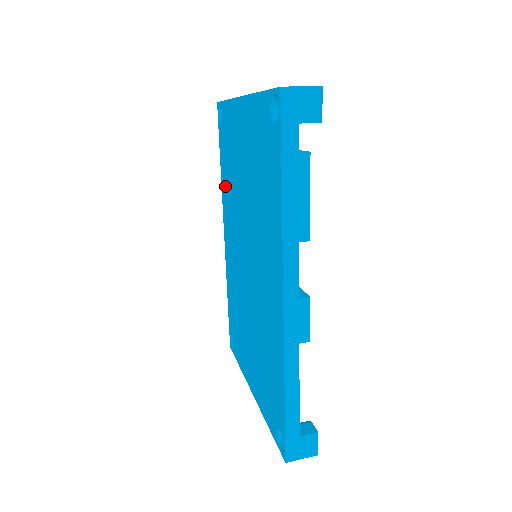
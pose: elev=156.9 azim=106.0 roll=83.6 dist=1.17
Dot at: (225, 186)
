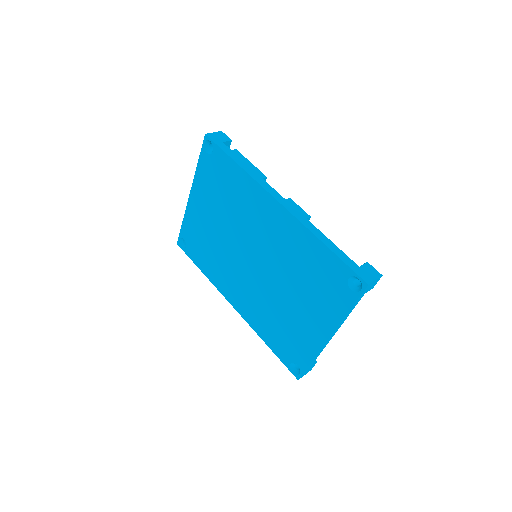
Dot at: (212, 271)
